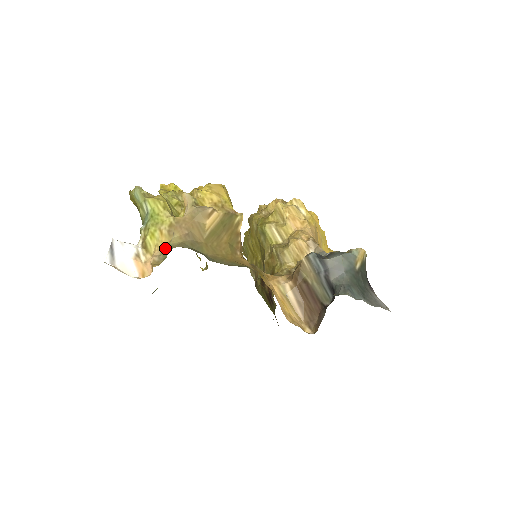
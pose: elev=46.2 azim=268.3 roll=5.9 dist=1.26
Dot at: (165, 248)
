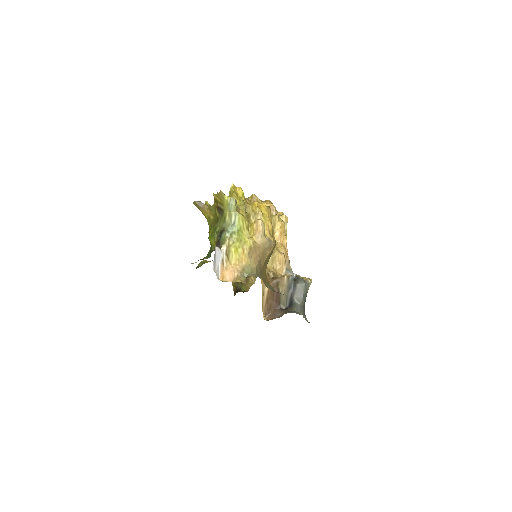
Dot at: (245, 267)
